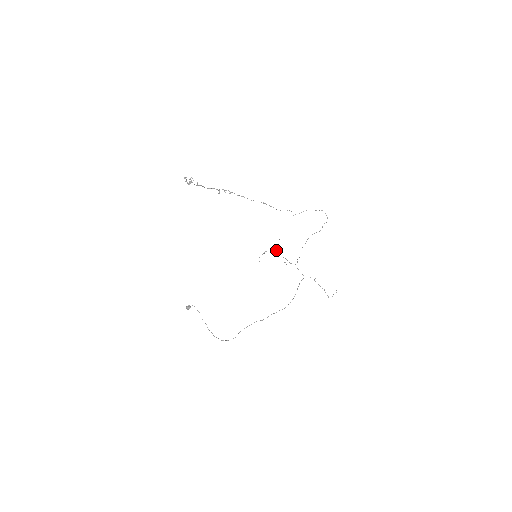
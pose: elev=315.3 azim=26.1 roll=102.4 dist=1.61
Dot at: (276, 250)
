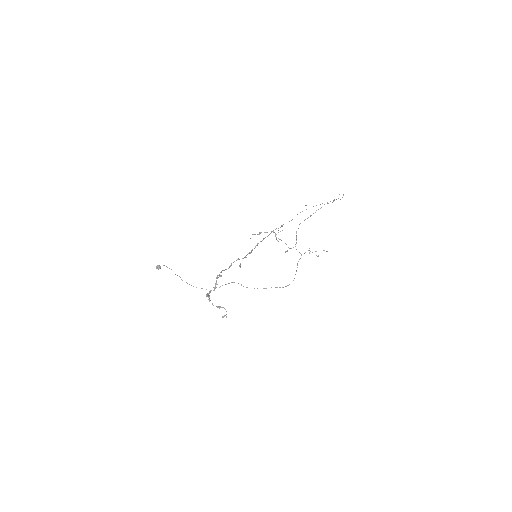
Dot at: (276, 234)
